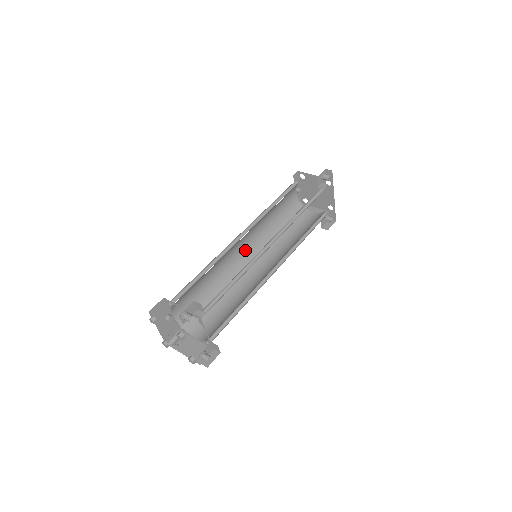
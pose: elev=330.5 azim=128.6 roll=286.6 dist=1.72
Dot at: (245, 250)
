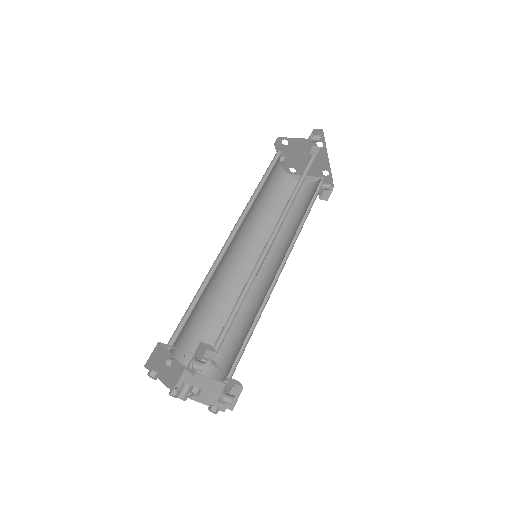
Dot at: (239, 250)
